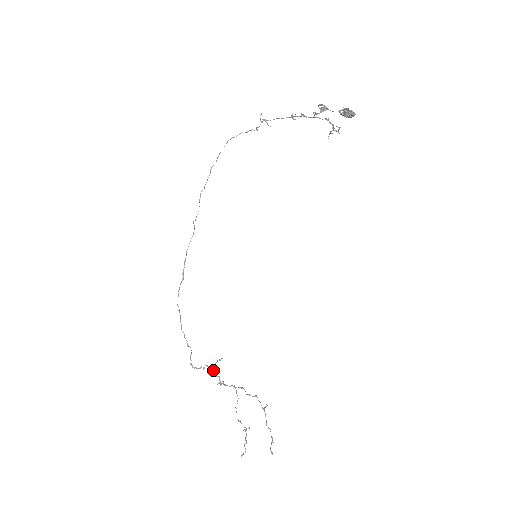
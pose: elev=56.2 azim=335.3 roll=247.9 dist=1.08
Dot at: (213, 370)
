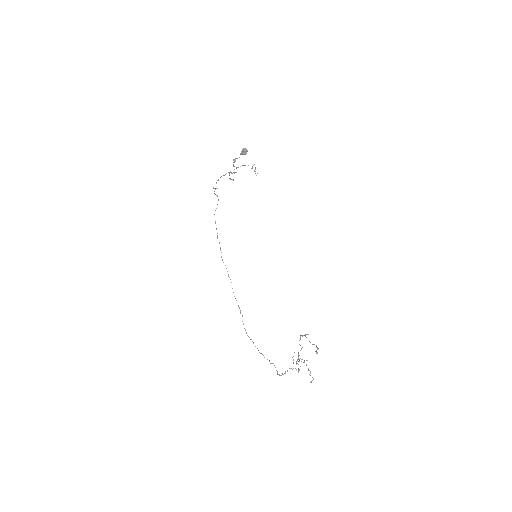
Dot at: occluded
